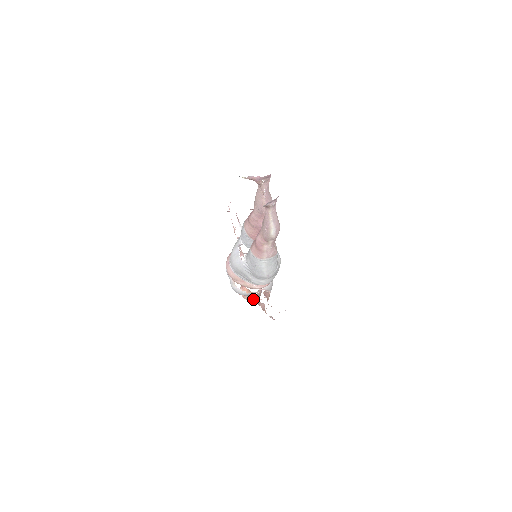
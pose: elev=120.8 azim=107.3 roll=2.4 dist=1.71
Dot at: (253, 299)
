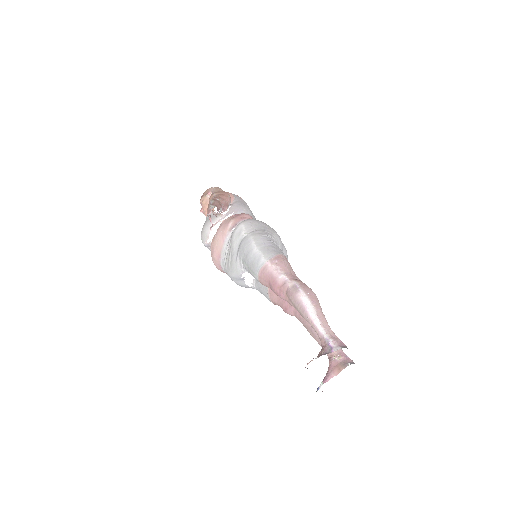
Dot at: occluded
